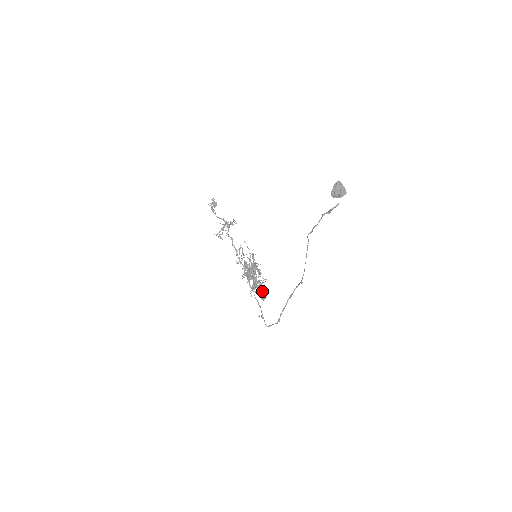
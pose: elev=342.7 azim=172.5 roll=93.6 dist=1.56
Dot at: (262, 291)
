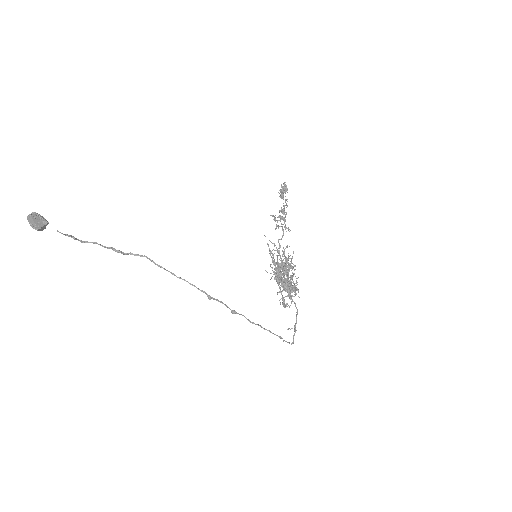
Dot at: occluded
